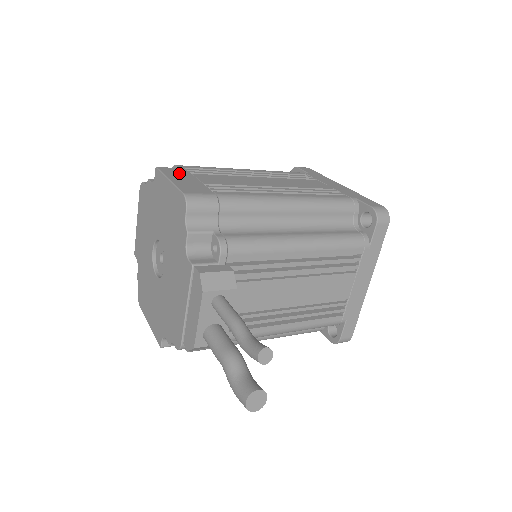
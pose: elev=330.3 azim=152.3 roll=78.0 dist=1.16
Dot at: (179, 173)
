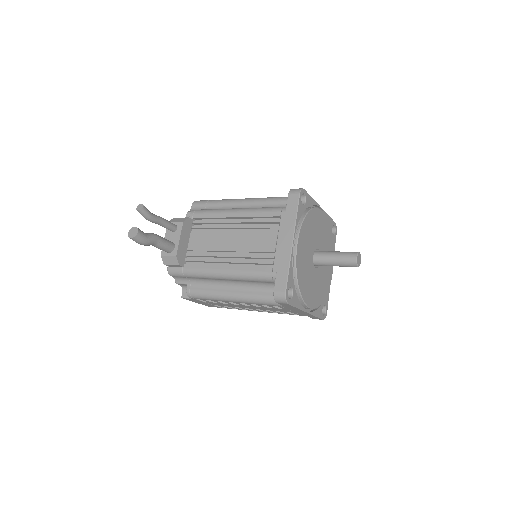
Dot at: occluded
